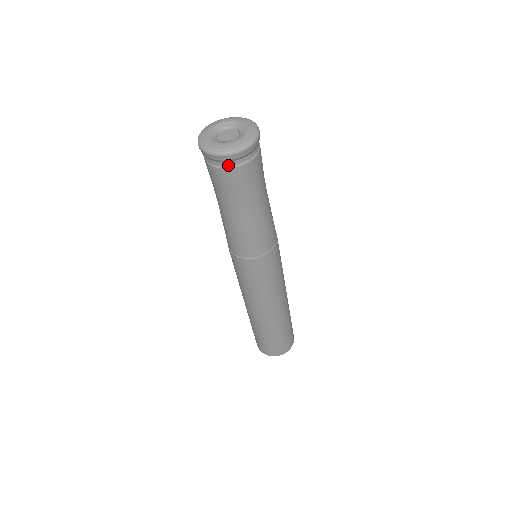
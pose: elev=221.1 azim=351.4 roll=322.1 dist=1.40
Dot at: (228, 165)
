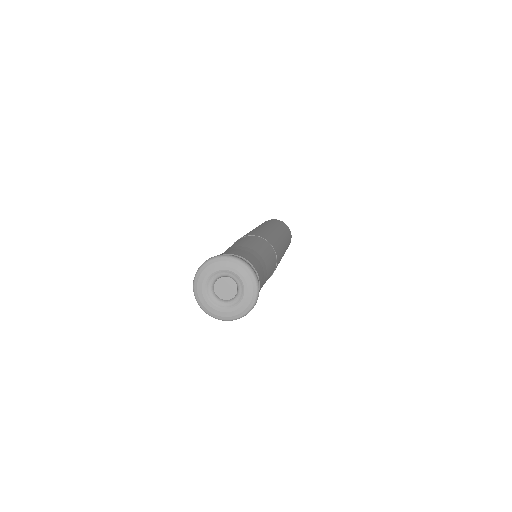
Dot at: occluded
